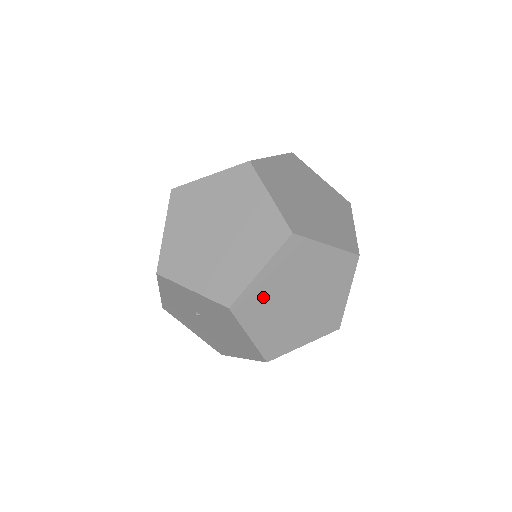
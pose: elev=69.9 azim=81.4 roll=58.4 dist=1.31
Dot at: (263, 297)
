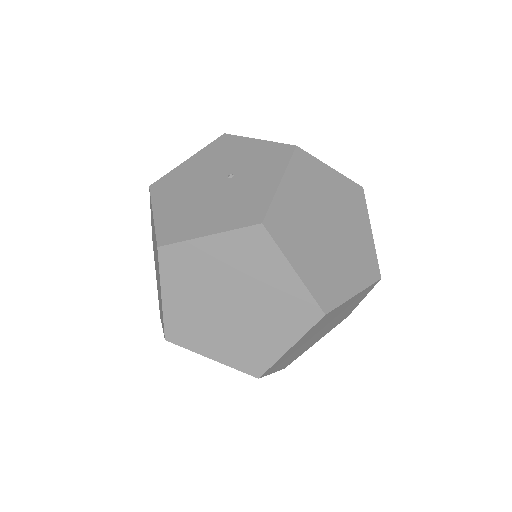
Dot at: (295, 356)
